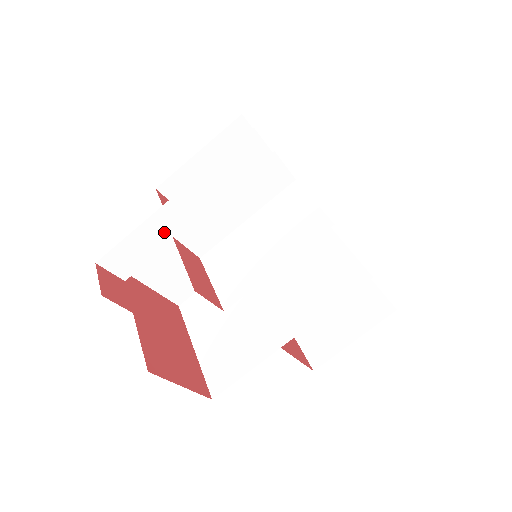
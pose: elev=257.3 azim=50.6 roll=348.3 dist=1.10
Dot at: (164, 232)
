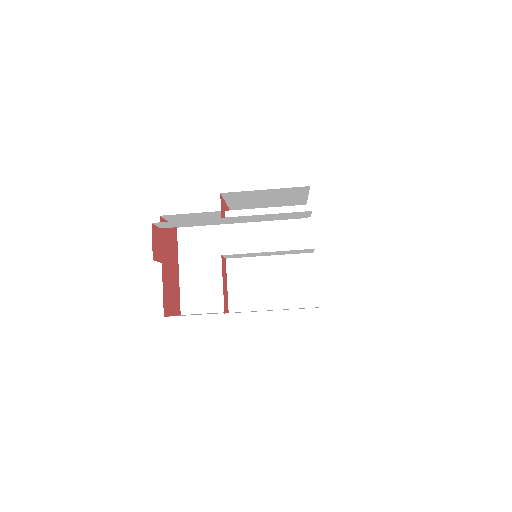
Dot at: (209, 222)
